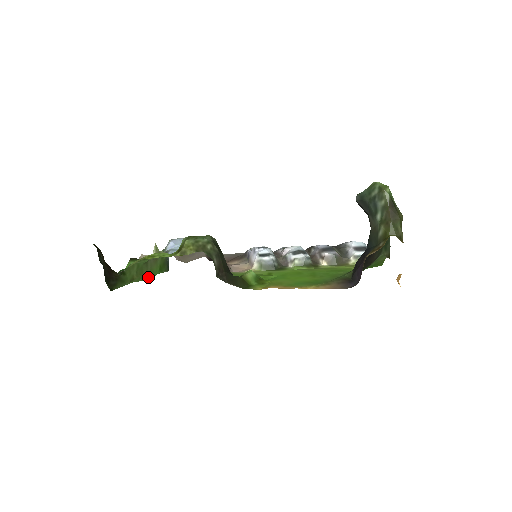
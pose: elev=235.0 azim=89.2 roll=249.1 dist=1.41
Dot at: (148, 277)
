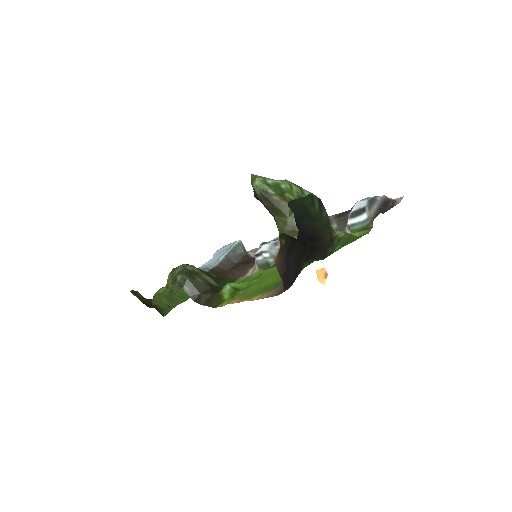
Dot at: (185, 299)
